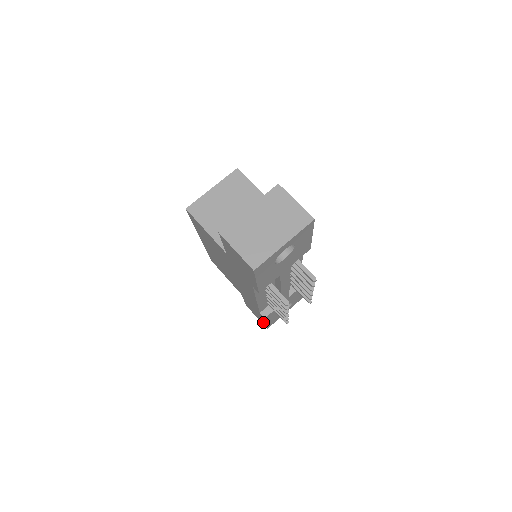
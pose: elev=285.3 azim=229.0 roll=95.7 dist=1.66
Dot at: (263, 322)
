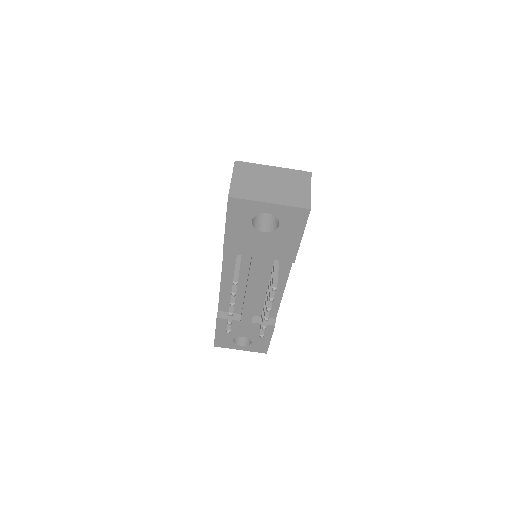
Dot at: occluded
